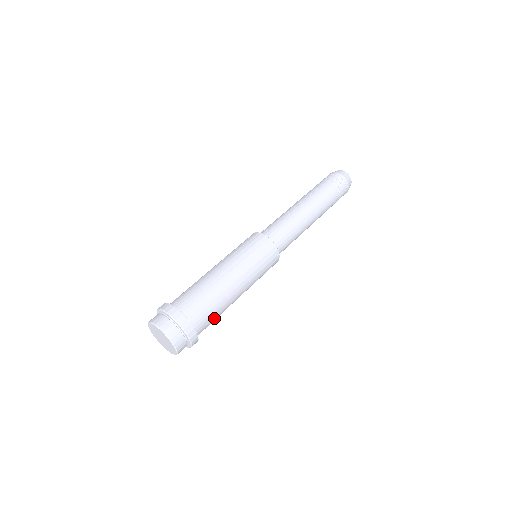
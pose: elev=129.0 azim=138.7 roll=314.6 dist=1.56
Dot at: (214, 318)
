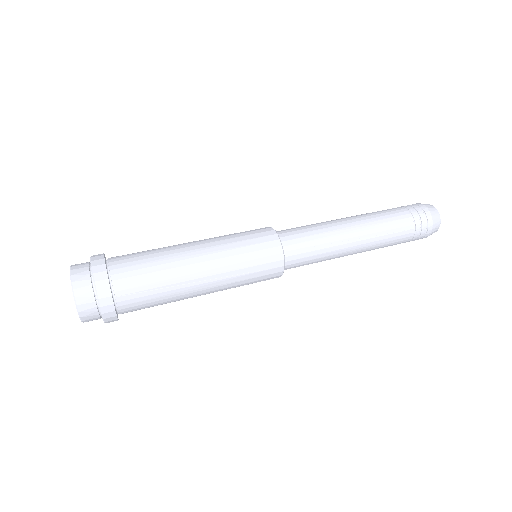
Dot at: (148, 277)
